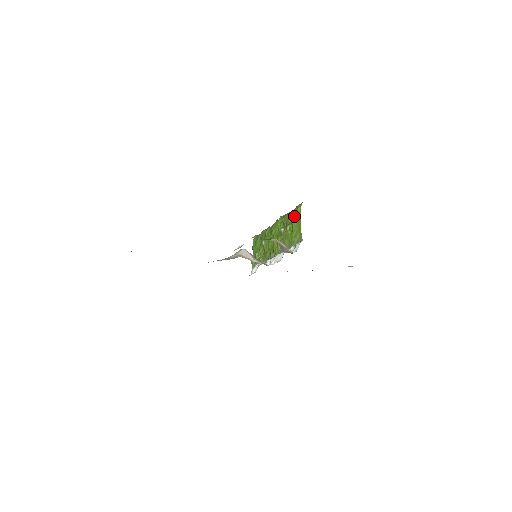
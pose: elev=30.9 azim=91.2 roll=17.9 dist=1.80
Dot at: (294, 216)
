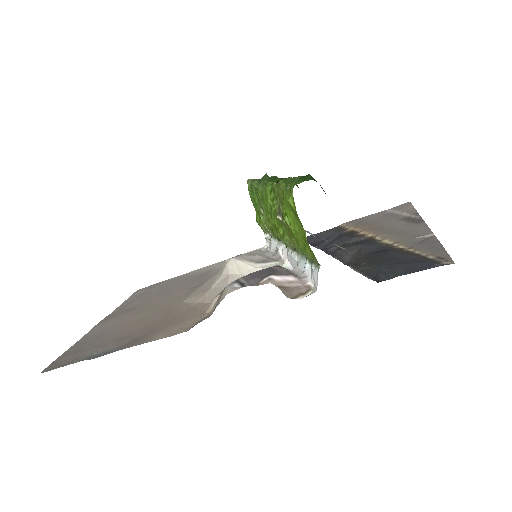
Dot at: (288, 209)
